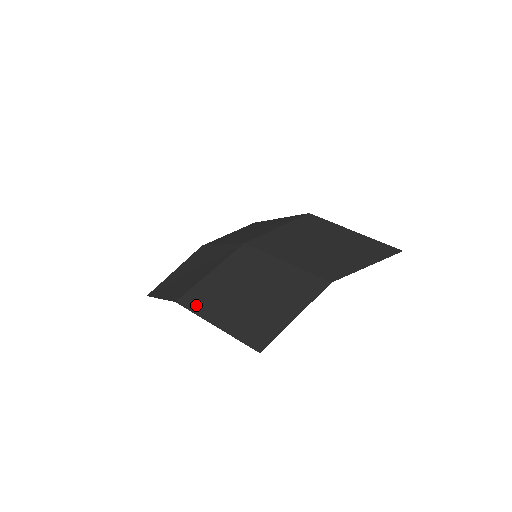
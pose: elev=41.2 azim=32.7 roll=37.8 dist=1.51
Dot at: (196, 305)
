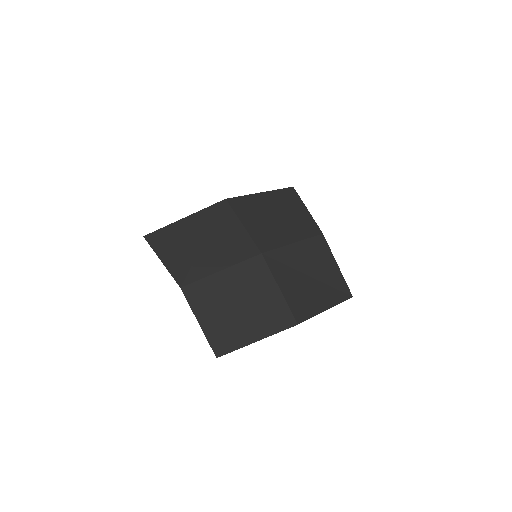
Dot at: (307, 313)
